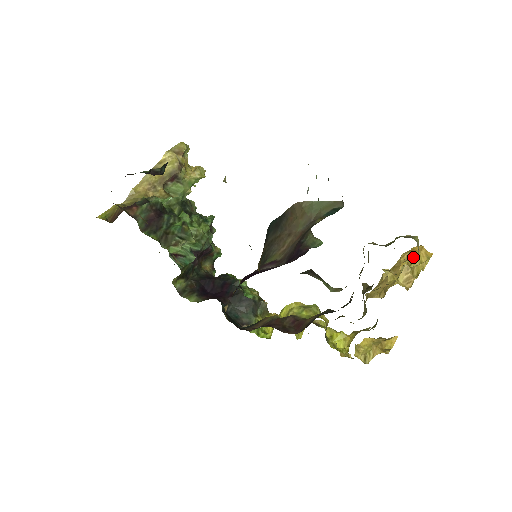
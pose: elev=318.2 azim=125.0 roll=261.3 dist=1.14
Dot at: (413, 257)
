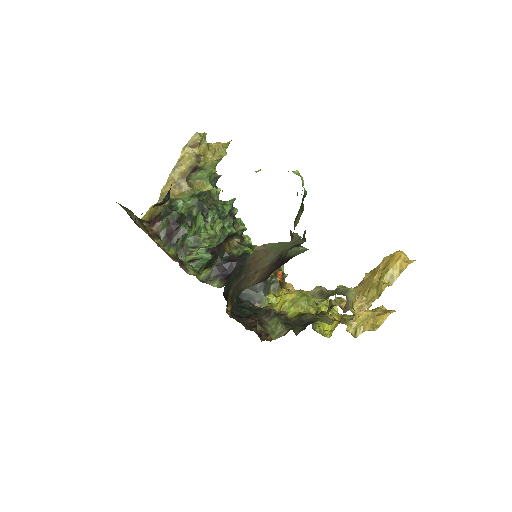
Dot at: (387, 269)
